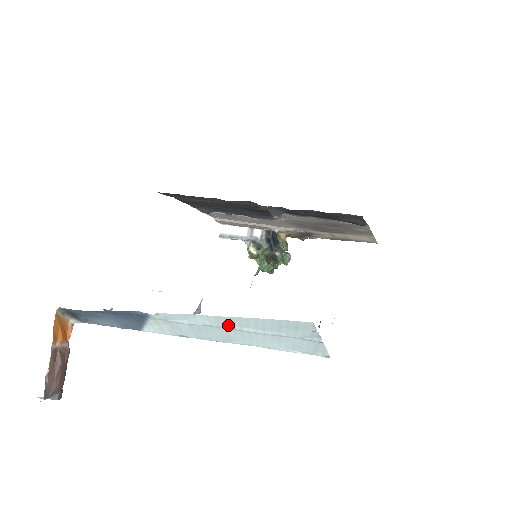
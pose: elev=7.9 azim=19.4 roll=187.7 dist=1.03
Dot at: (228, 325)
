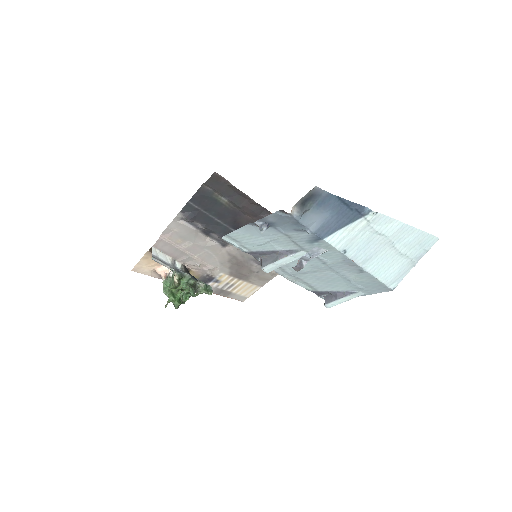
Dot at: (395, 237)
